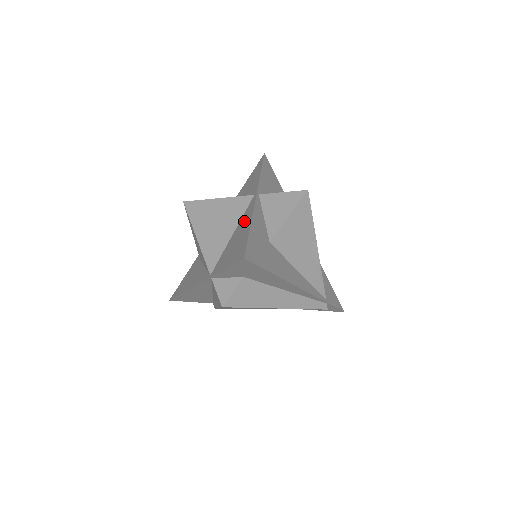
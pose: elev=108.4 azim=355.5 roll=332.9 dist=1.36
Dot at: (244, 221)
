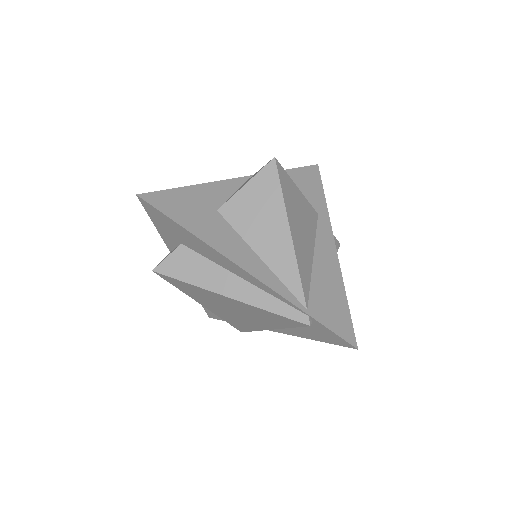
Dot at: occluded
